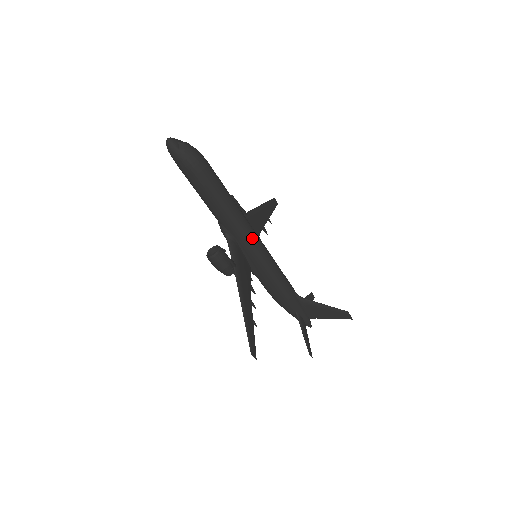
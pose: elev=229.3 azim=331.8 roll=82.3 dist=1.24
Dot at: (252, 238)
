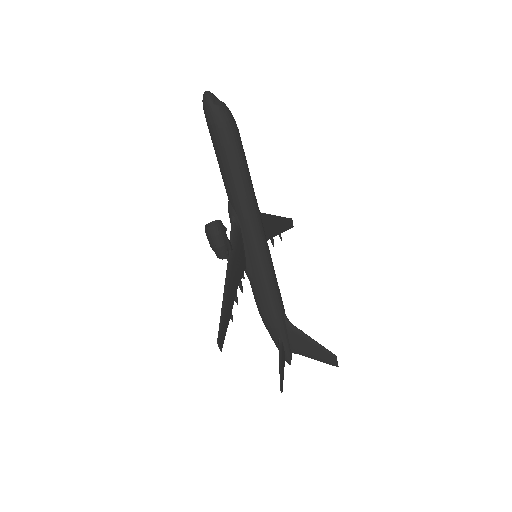
Dot at: (258, 231)
